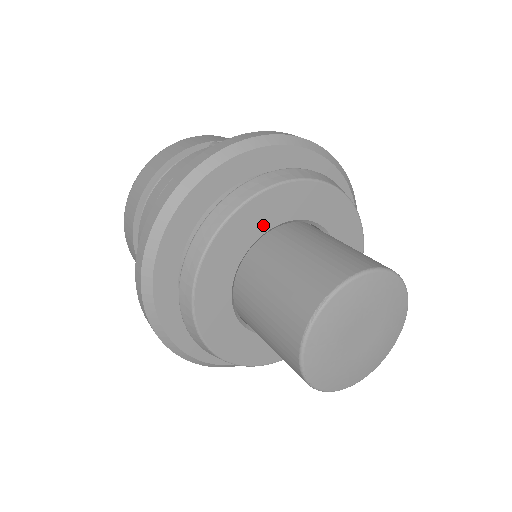
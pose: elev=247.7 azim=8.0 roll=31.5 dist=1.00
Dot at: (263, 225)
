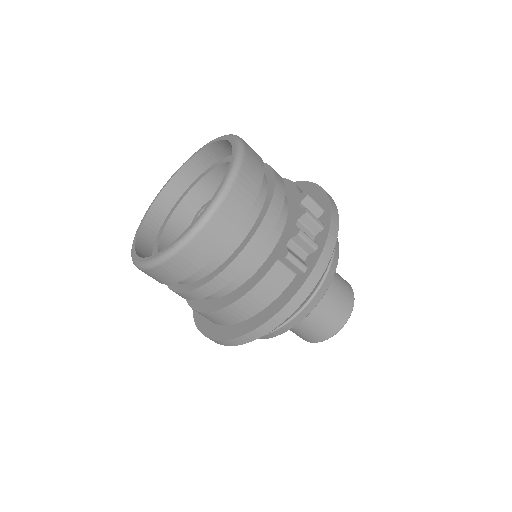
Dot at: occluded
